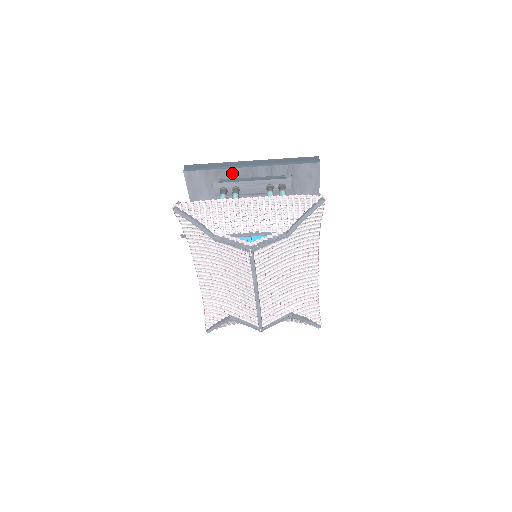
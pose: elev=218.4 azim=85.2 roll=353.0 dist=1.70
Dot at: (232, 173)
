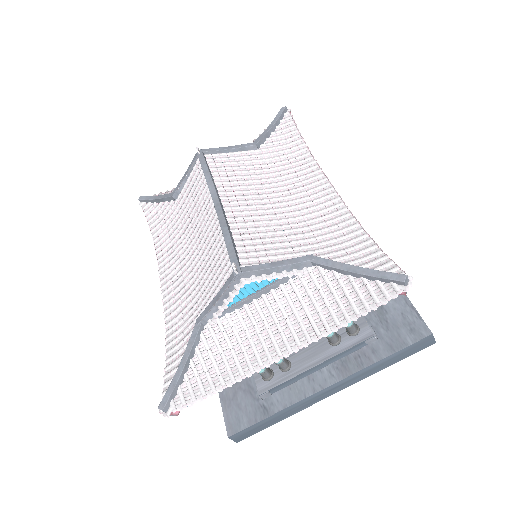
Dot at: occluded
